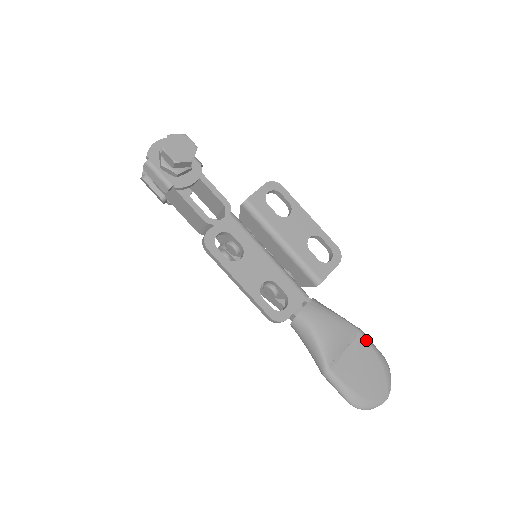
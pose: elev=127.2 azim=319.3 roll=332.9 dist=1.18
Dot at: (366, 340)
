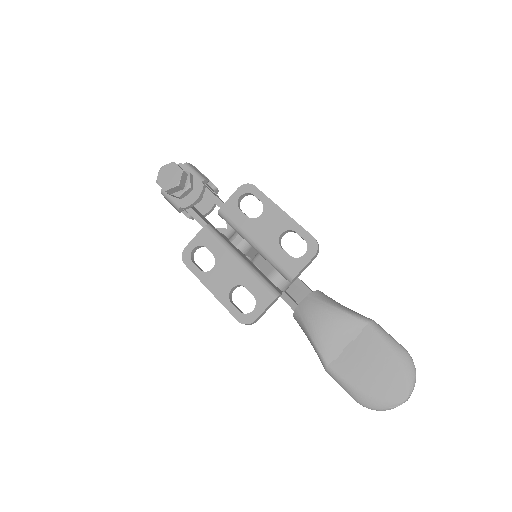
Dot at: (376, 333)
